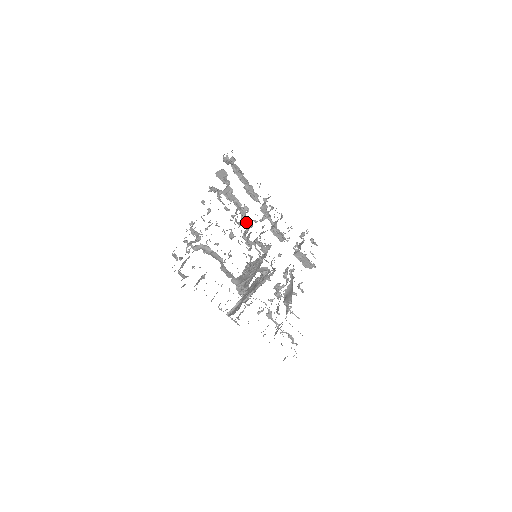
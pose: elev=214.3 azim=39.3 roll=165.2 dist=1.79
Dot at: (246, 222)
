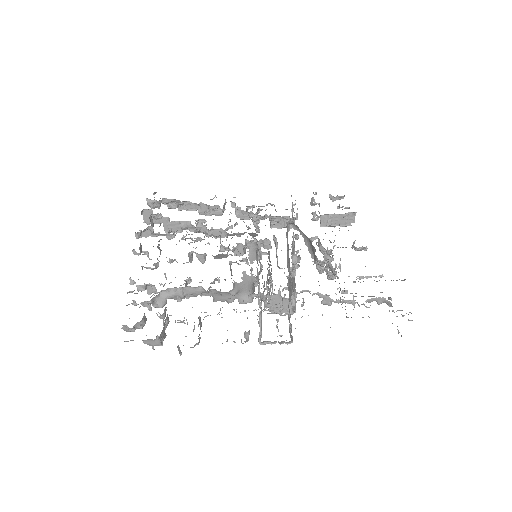
Dot at: (211, 233)
